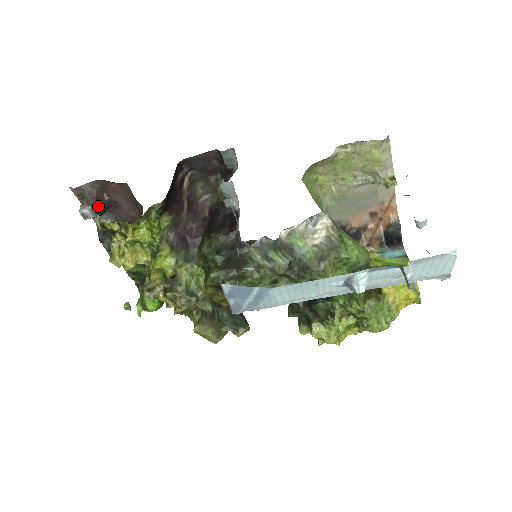
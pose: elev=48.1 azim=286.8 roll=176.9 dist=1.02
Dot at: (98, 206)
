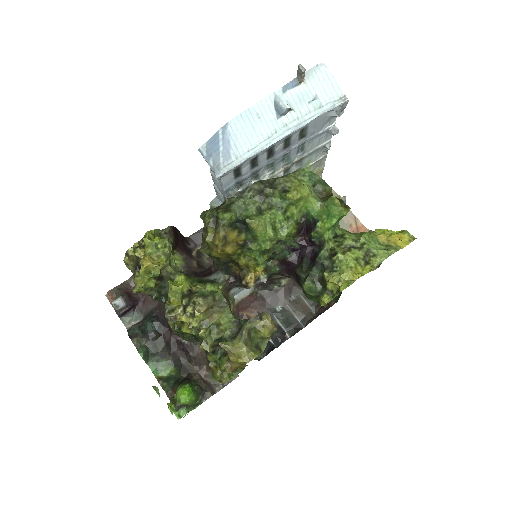
Dot at: (128, 297)
